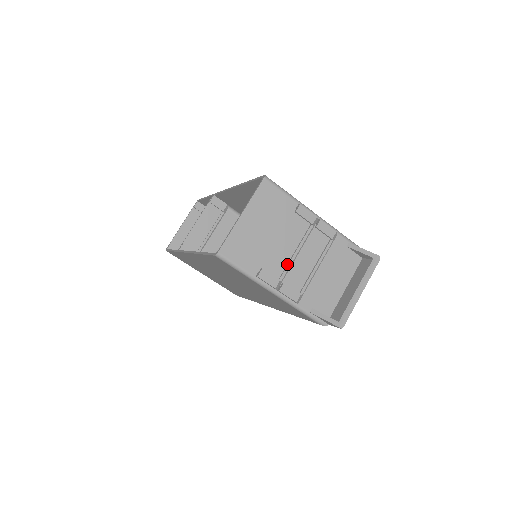
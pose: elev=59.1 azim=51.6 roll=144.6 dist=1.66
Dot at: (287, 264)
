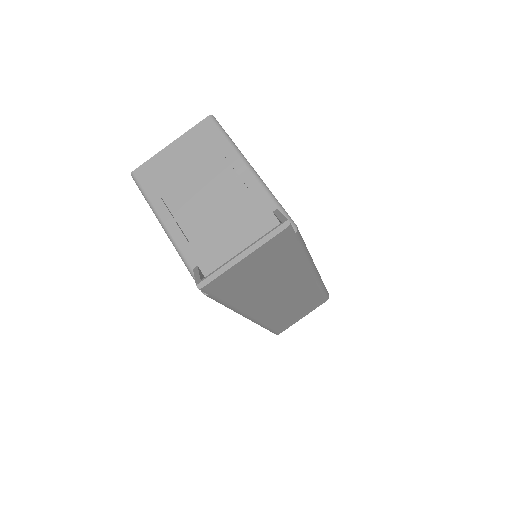
Dot at: (192, 206)
